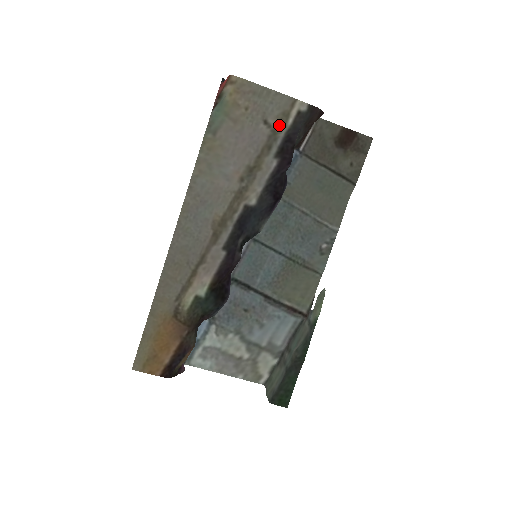
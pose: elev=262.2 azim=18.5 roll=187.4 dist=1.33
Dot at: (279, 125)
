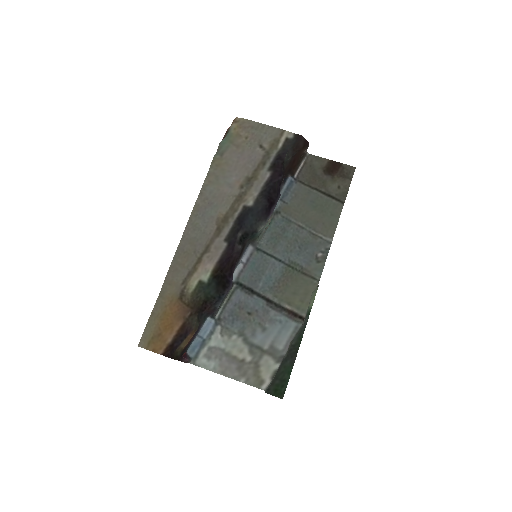
Dot at: (271, 148)
